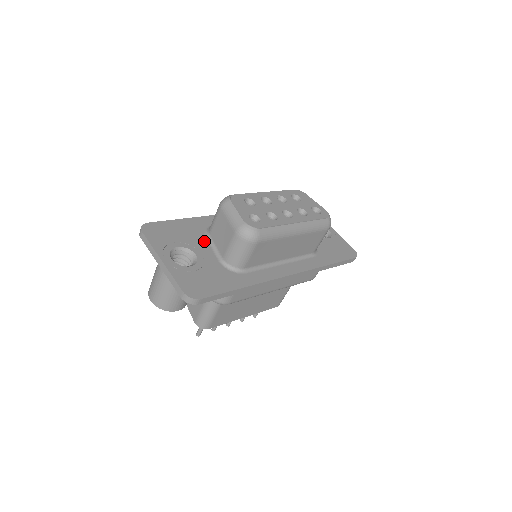
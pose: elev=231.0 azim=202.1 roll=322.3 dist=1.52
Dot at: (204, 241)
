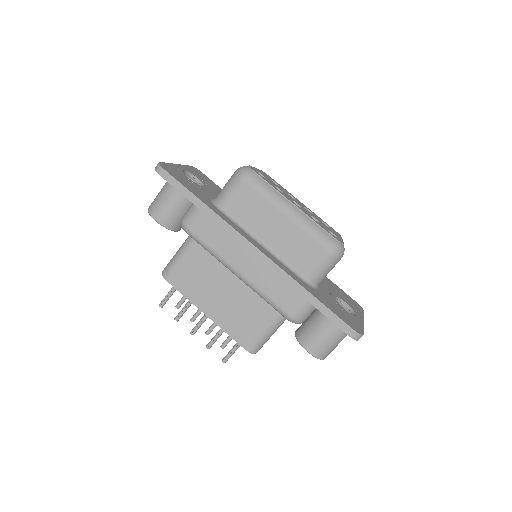
Dot at: occluded
